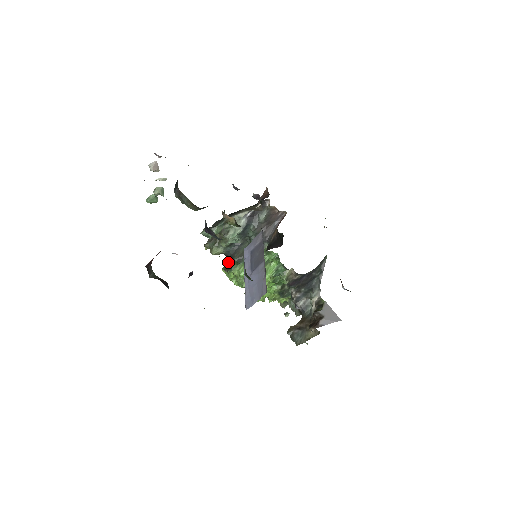
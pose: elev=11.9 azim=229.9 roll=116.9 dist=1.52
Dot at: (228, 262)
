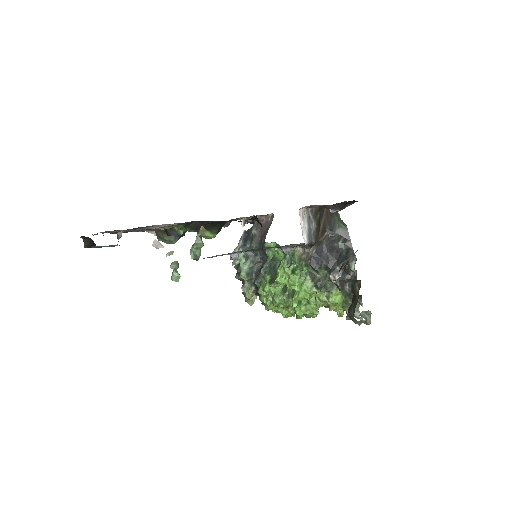
Dot at: occluded
